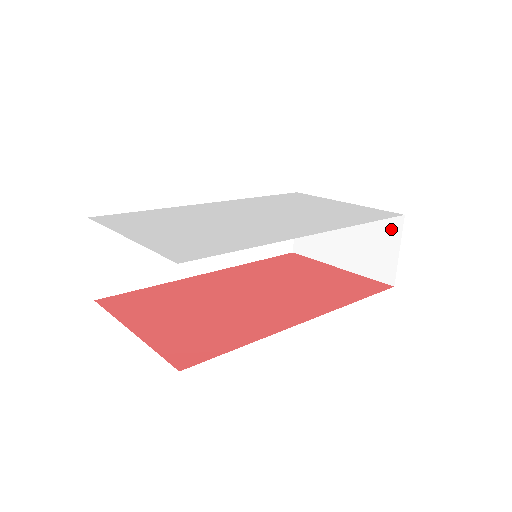
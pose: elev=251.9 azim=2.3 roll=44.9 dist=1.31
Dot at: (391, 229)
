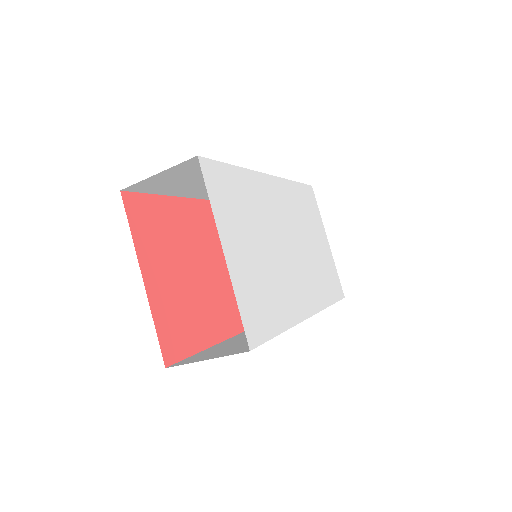
Dot at: occluded
